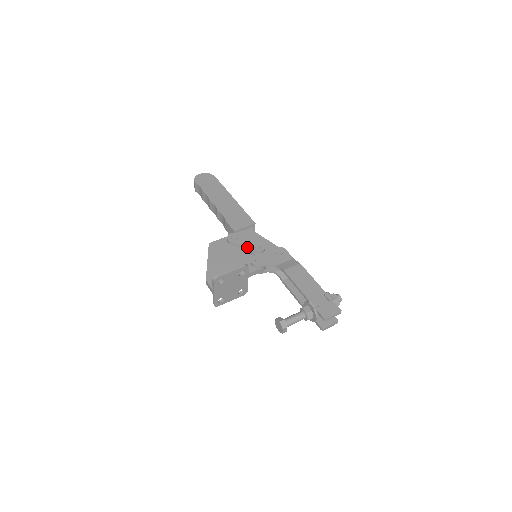
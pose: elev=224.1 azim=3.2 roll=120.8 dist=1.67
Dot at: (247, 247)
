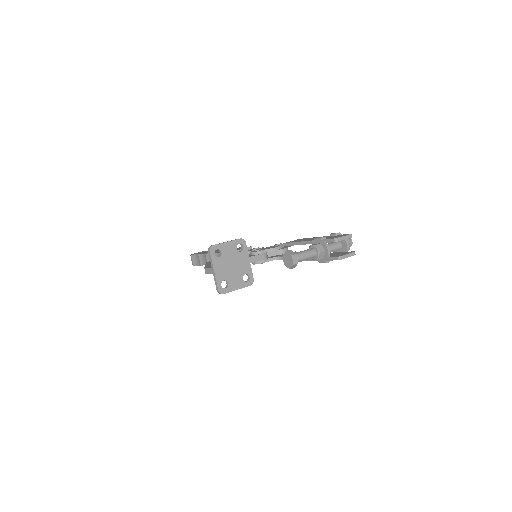
Dot at: occluded
